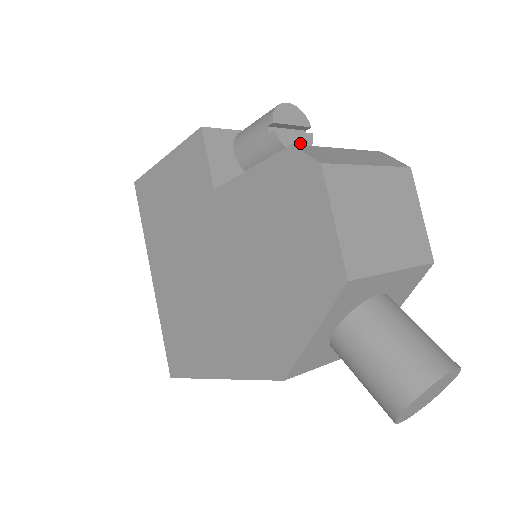
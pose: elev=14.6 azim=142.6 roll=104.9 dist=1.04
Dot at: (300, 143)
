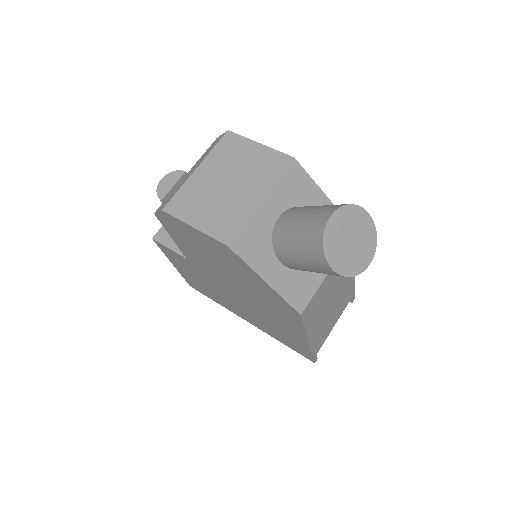
Dot at: occluded
